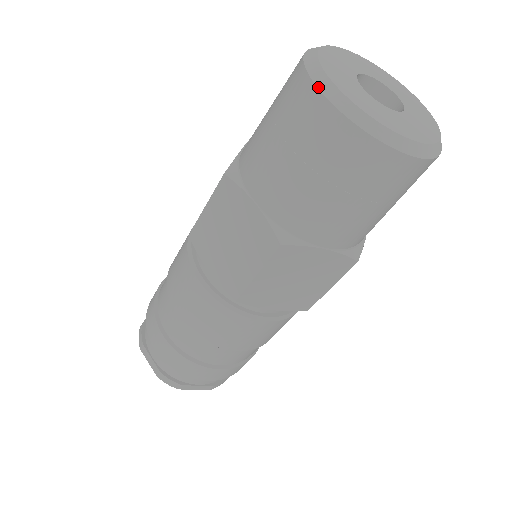
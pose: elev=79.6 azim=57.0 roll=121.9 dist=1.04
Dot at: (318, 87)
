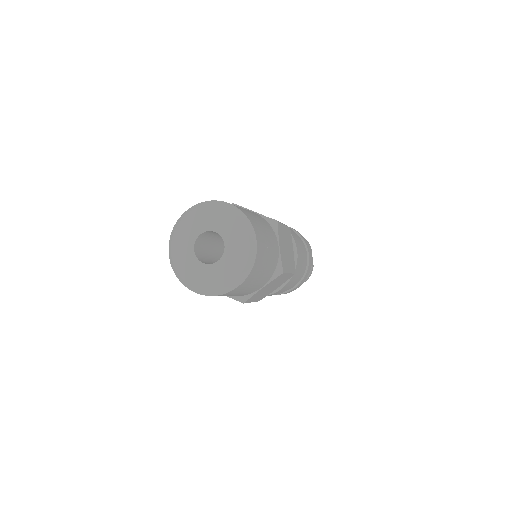
Dot at: occluded
